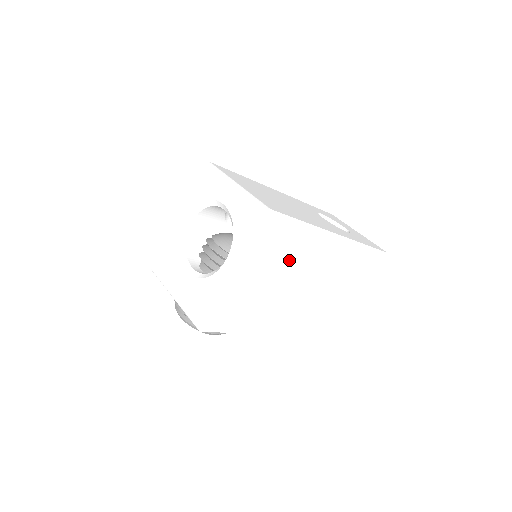
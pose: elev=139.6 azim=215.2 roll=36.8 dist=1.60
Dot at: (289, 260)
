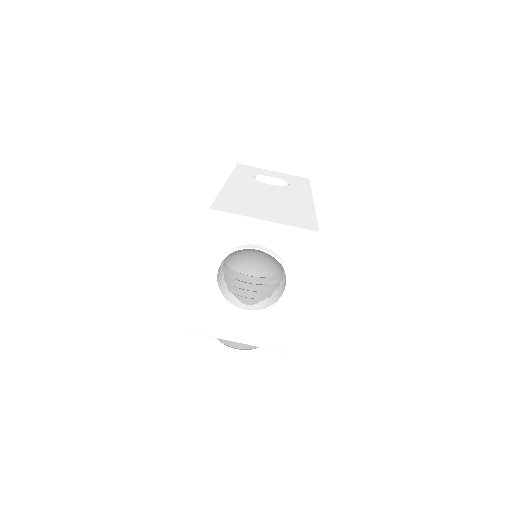
Dot at: occluded
